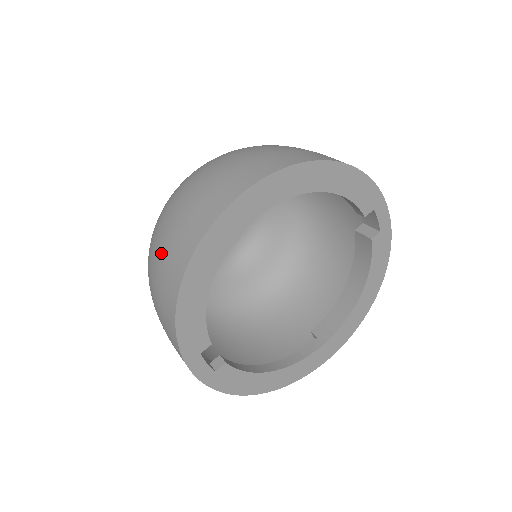
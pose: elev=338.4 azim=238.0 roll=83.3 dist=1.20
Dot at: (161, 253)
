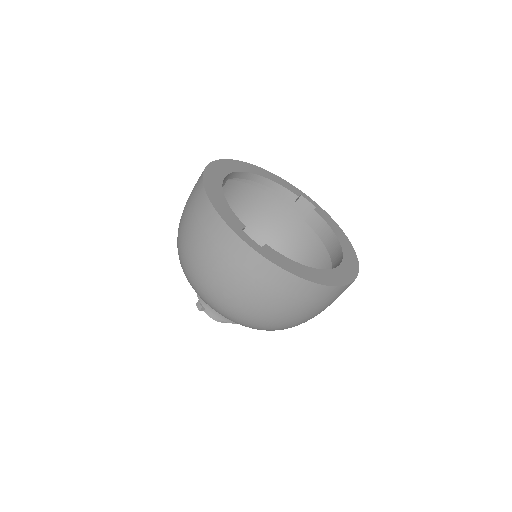
Dot at: (186, 212)
